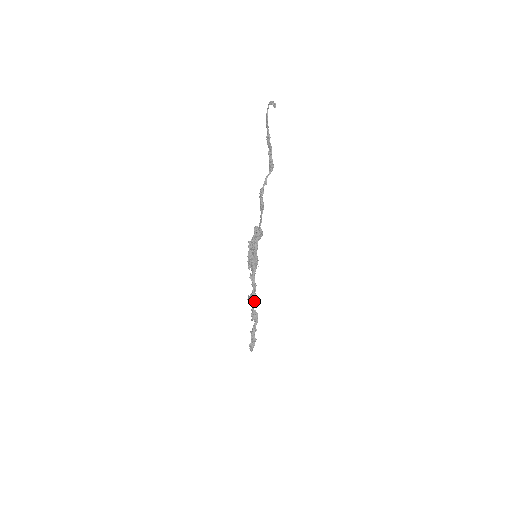
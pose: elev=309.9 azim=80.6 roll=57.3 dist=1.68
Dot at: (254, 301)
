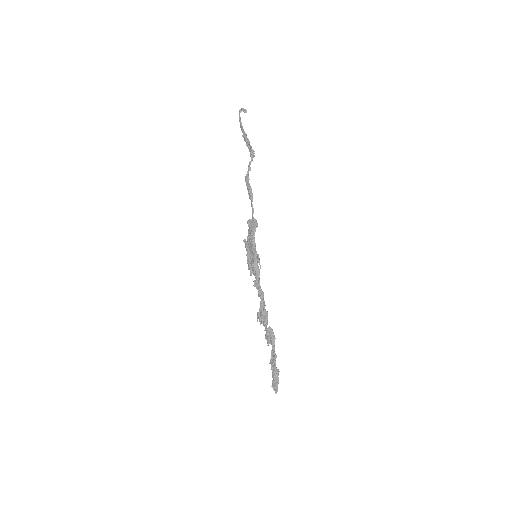
Dot at: (265, 316)
